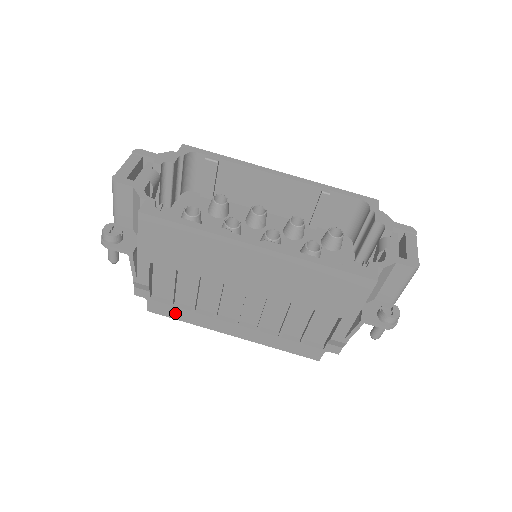
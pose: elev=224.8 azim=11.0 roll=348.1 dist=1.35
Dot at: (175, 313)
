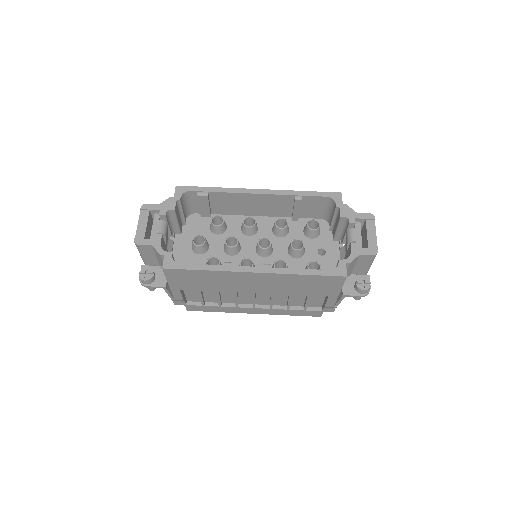
Dot at: (207, 309)
